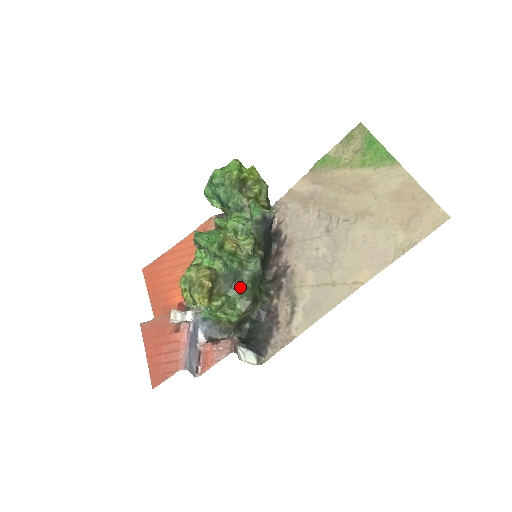
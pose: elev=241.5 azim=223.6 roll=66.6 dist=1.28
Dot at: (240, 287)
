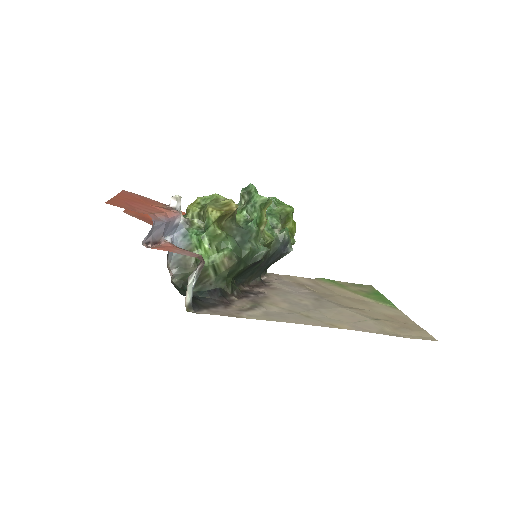
Dot at: (240, 245)
